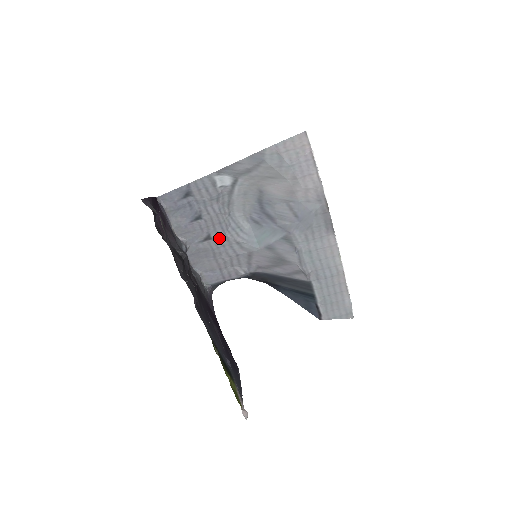
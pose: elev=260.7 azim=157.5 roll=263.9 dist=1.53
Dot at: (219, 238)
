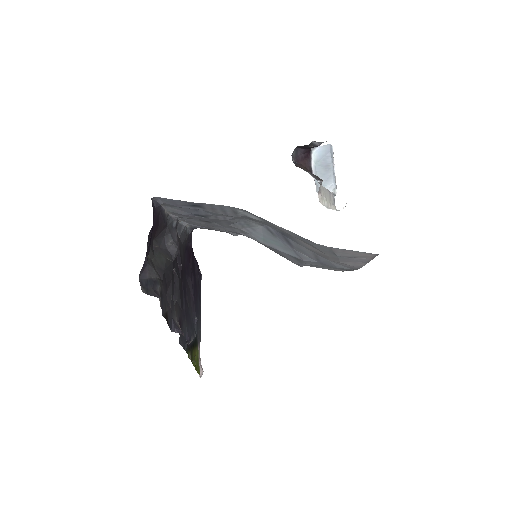
Dot at: (220, 224)
